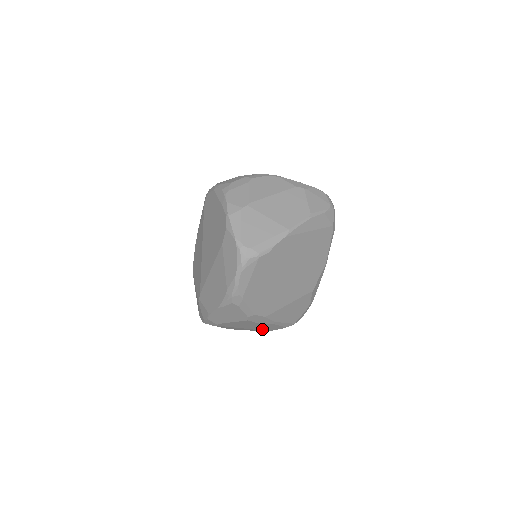
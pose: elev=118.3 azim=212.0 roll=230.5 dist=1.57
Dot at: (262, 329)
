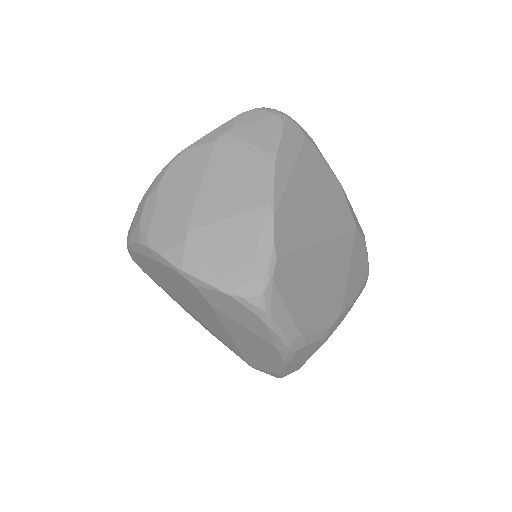
Dot at: occluded
